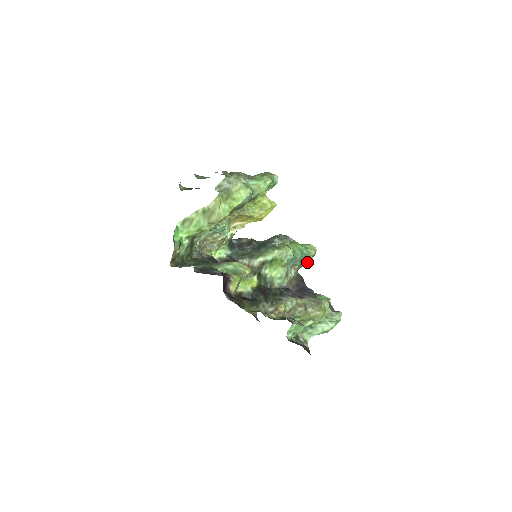
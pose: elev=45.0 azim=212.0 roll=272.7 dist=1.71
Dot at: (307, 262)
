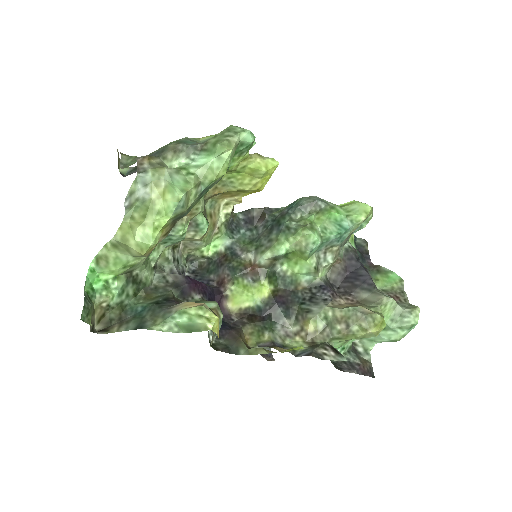
Dot at: (363, 223)
